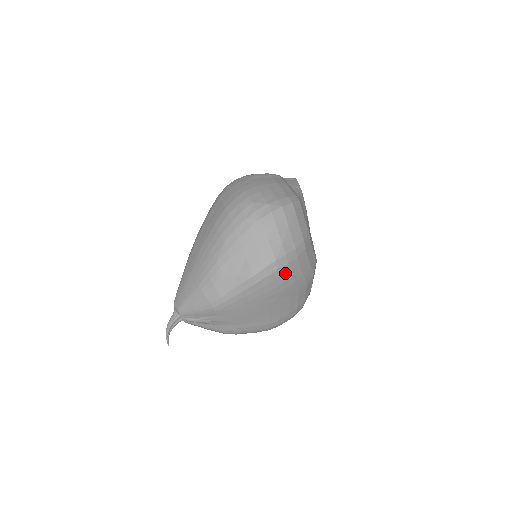
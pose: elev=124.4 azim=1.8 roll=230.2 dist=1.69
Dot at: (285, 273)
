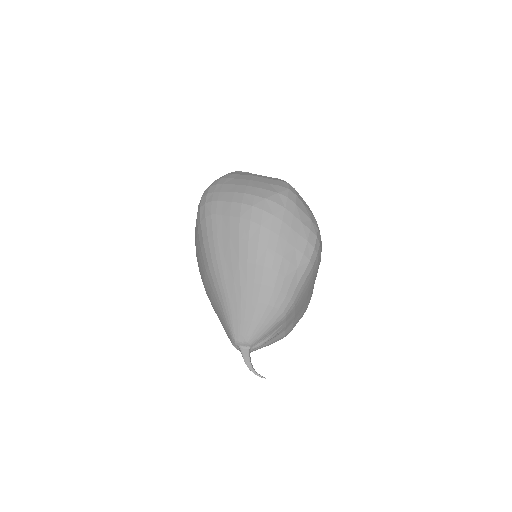
Dot at: (321, 246)
